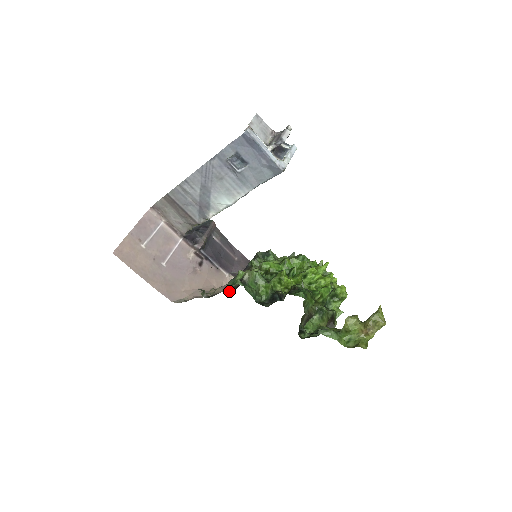
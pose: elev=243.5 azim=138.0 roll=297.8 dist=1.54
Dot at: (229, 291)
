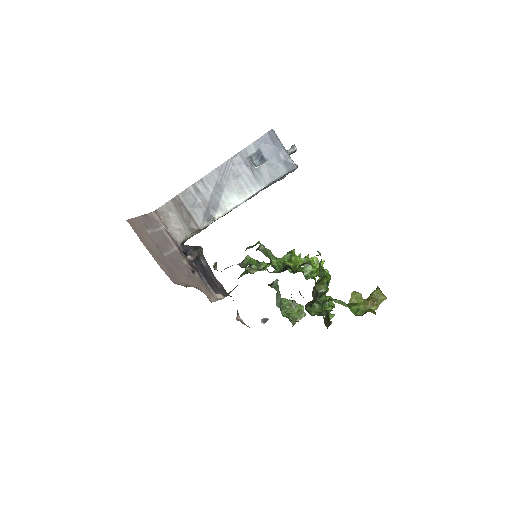
Dot at: (240, 266)
